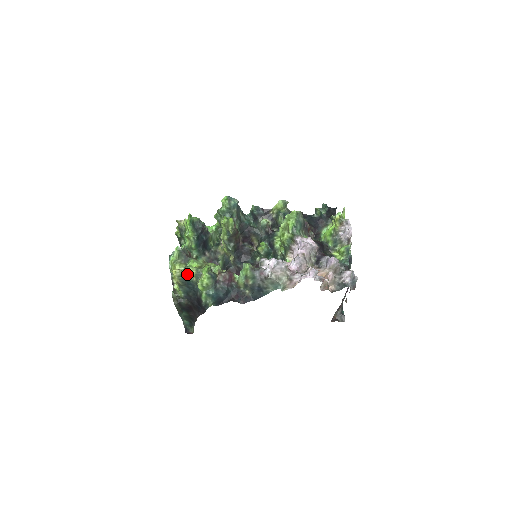
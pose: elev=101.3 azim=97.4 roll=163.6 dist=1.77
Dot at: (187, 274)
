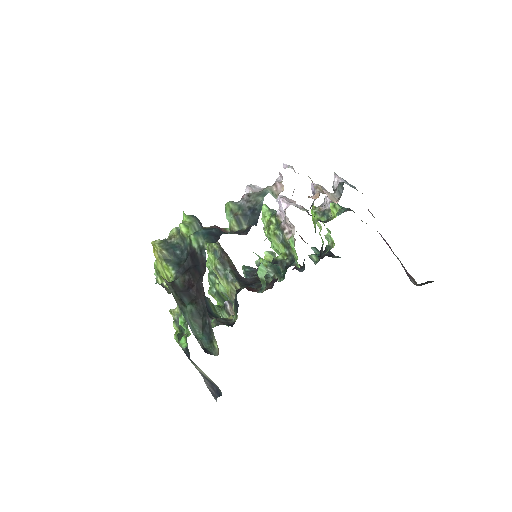
Dot at: (168, 239)
